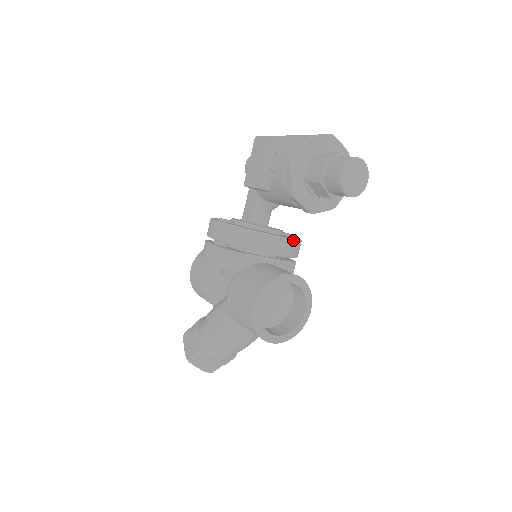
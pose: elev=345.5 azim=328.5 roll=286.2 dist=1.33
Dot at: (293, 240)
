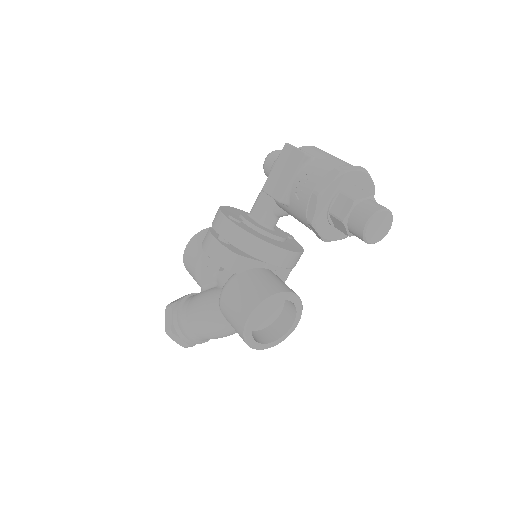
Dot at: (297, 253)
